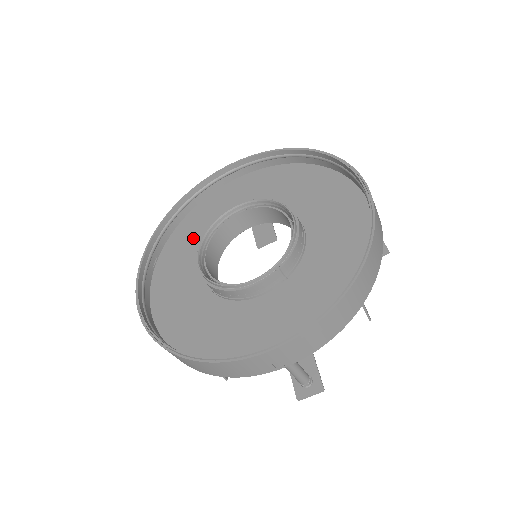
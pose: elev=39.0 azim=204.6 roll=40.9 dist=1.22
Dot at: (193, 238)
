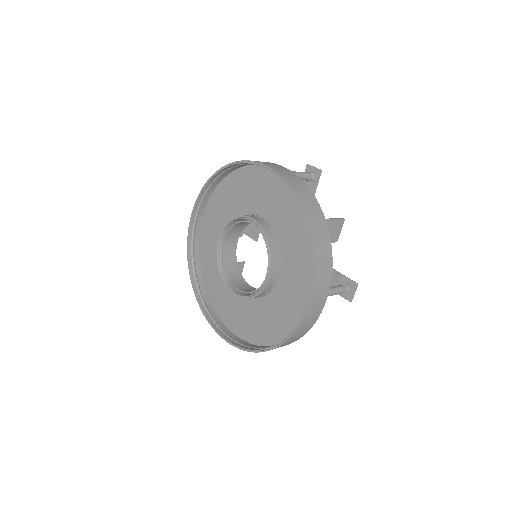
Dot at: (233, 199)
